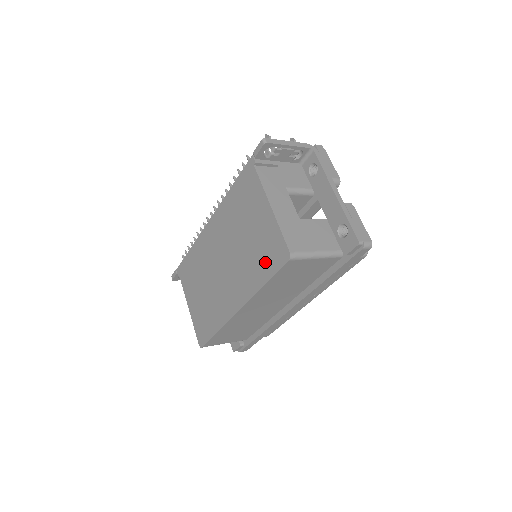
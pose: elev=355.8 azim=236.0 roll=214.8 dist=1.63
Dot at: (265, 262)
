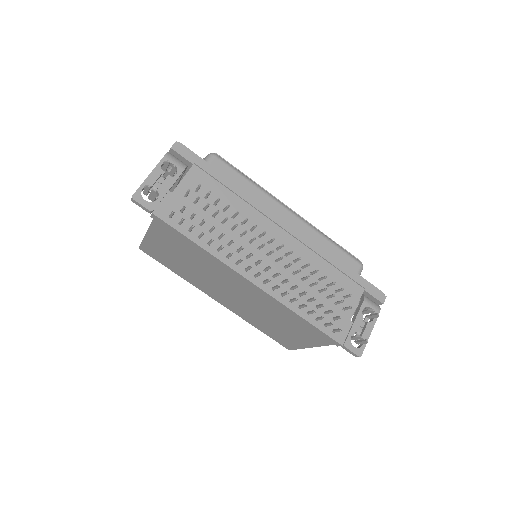
Dot at: (271, 333)
